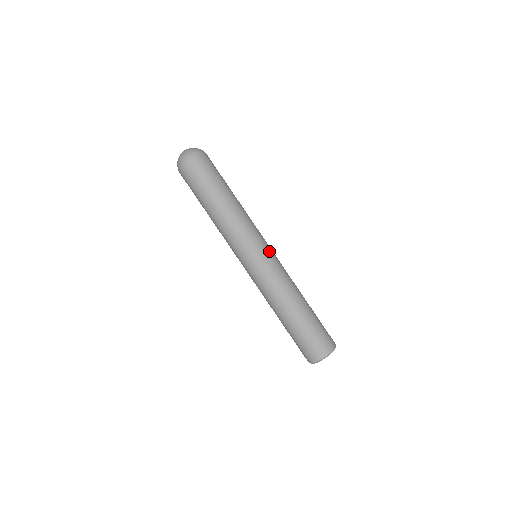
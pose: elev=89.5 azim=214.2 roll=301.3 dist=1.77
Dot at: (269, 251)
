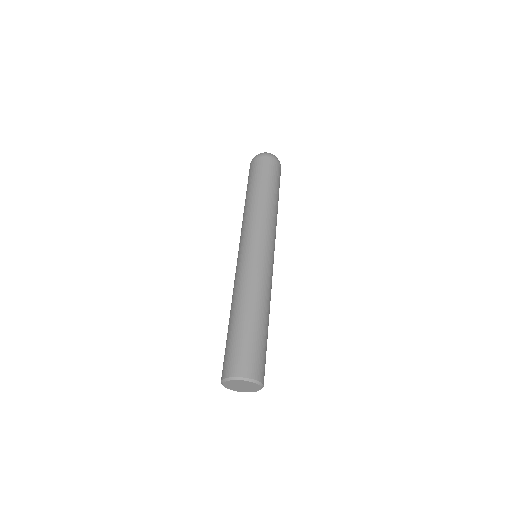
Dot at: (271, 255)
